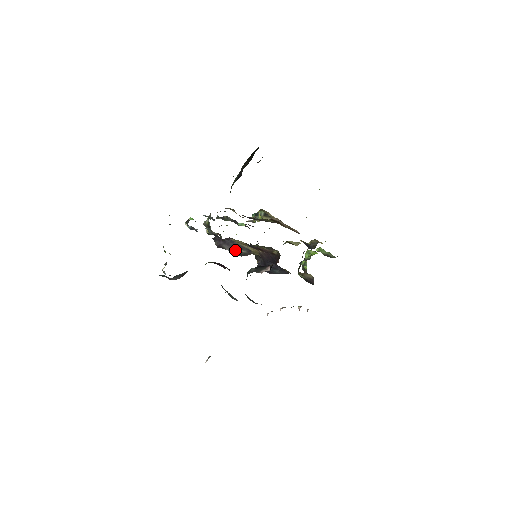
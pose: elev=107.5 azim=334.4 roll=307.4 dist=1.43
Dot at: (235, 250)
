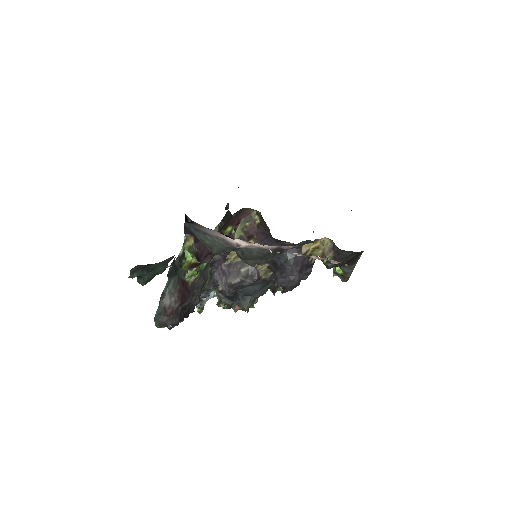
Dot at: (239, 275)
